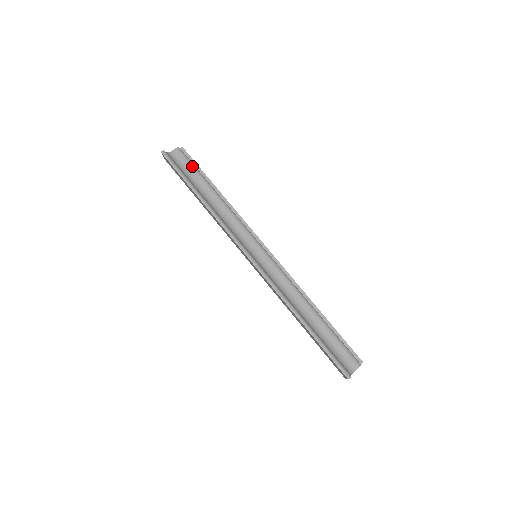
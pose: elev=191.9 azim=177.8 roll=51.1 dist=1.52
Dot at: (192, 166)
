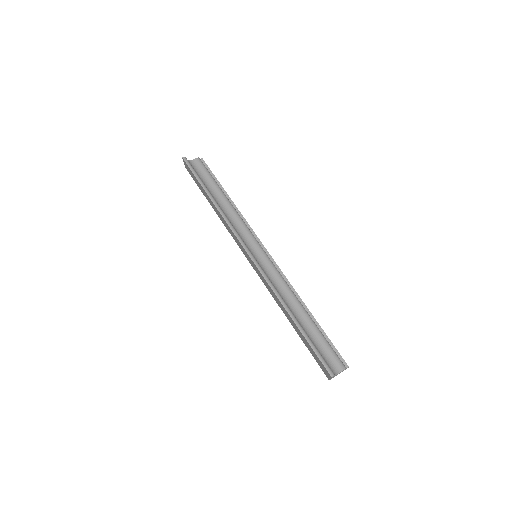
Dot at: (208, 174)
